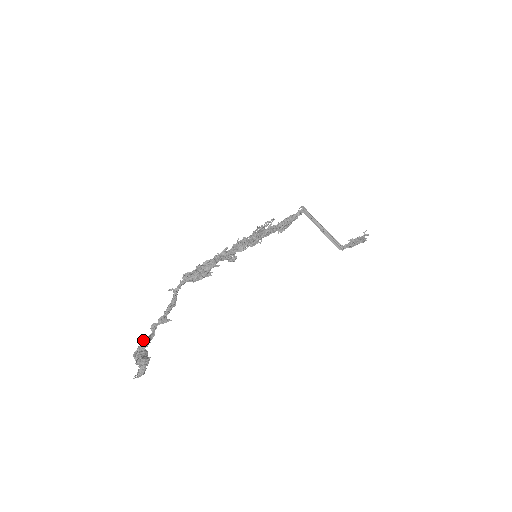
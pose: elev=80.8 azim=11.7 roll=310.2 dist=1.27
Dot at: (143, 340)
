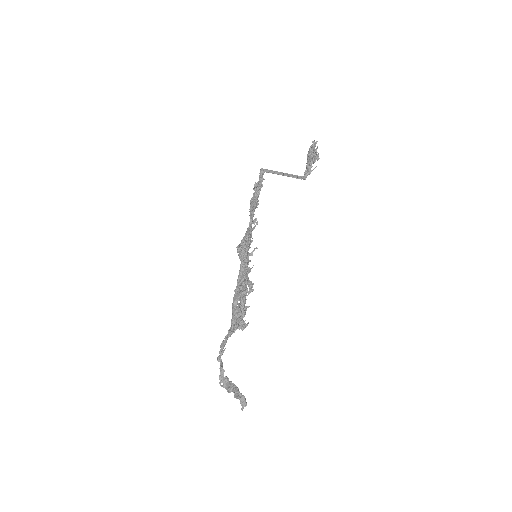
Dot at: (220, 373)
